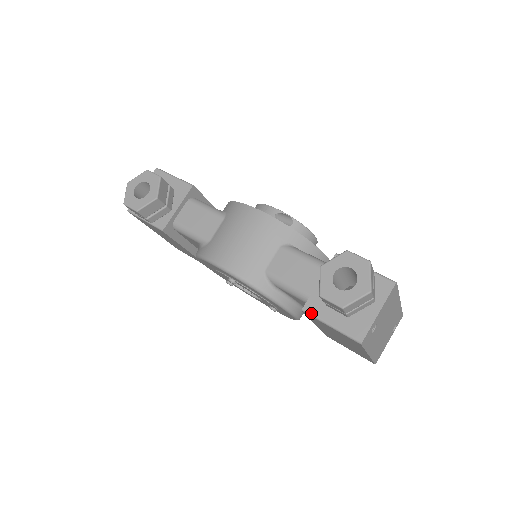
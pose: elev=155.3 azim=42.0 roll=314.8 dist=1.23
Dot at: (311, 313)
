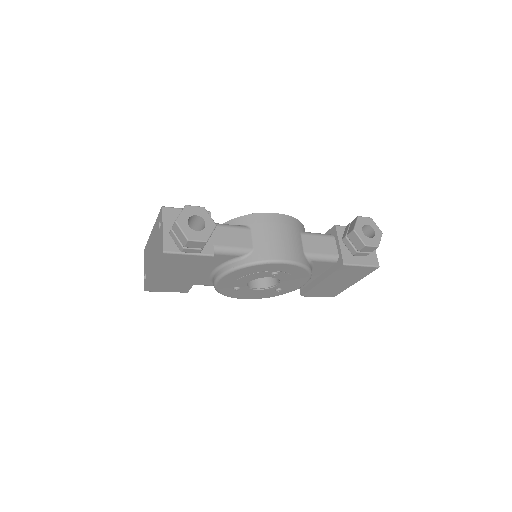
Dot at: (349, 263)
